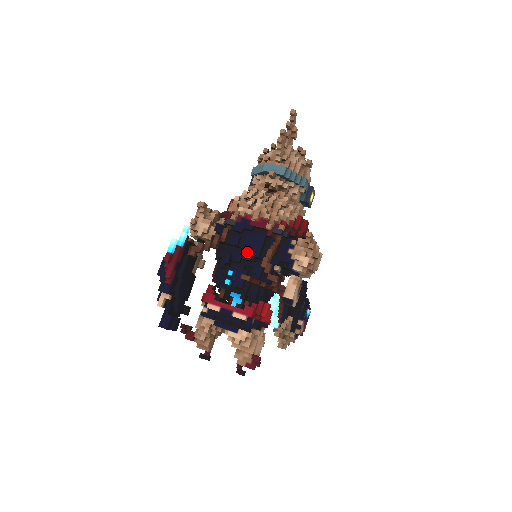
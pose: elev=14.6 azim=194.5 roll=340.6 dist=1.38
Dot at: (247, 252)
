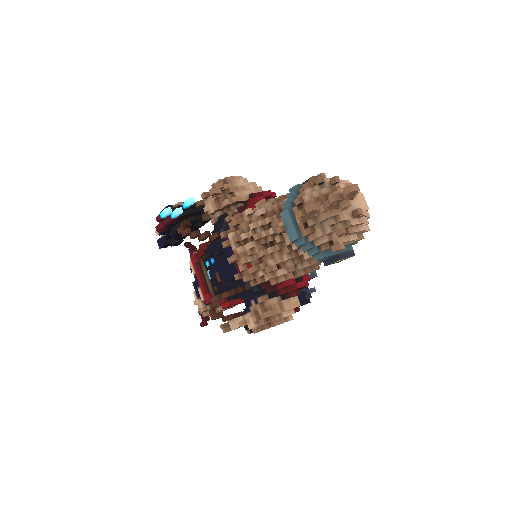
Dot at: (221, 268)
